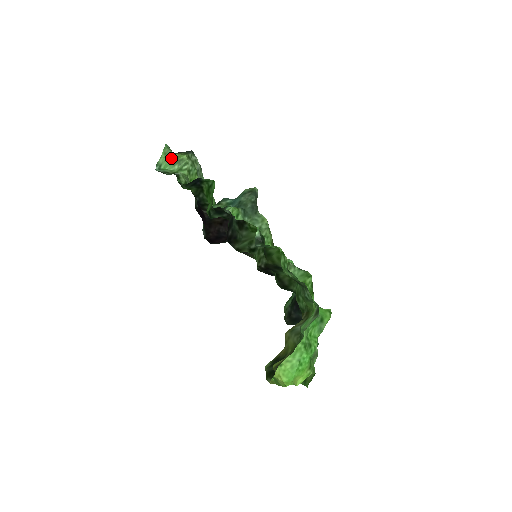
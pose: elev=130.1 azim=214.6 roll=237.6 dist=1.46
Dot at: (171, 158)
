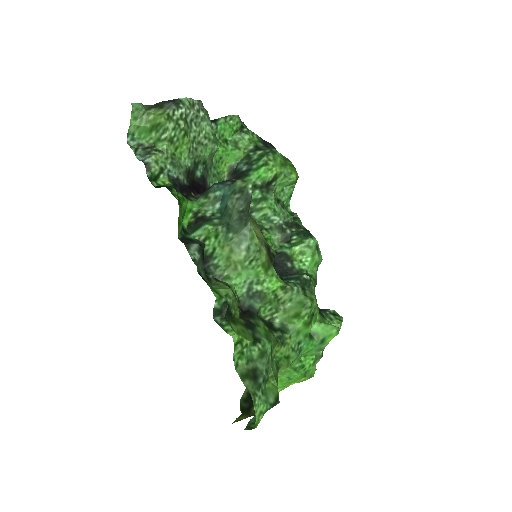
Dot at: (145, 122)
